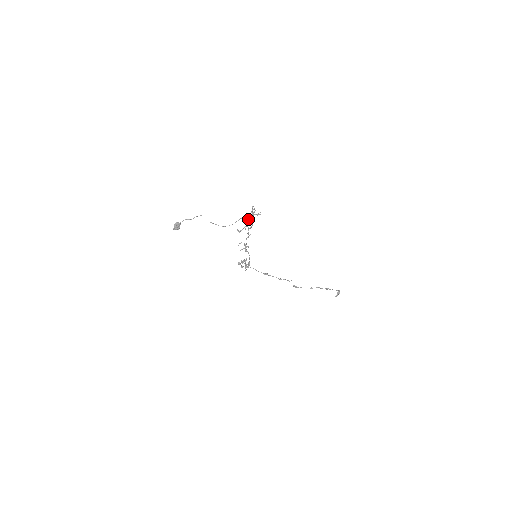
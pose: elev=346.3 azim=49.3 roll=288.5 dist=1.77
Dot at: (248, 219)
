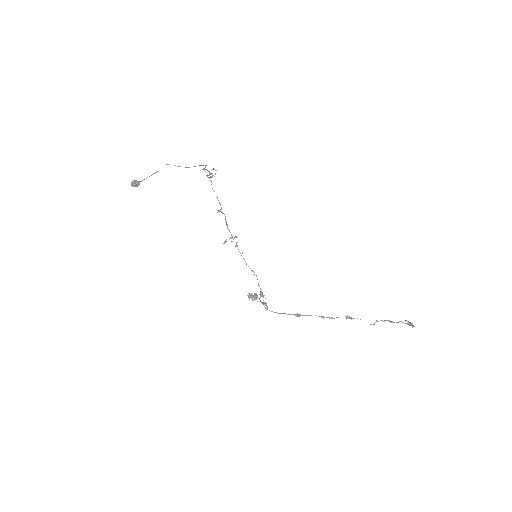
Dot at: occluded
